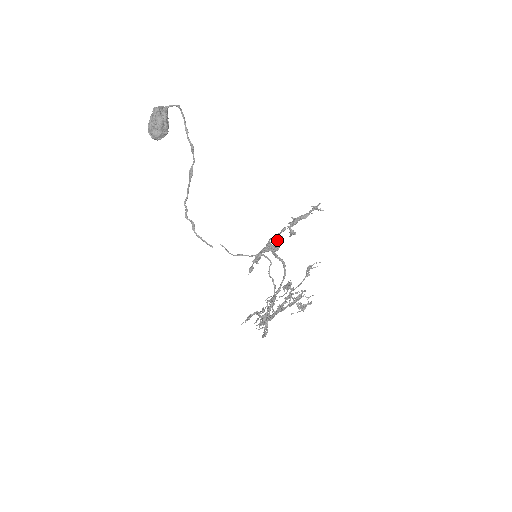
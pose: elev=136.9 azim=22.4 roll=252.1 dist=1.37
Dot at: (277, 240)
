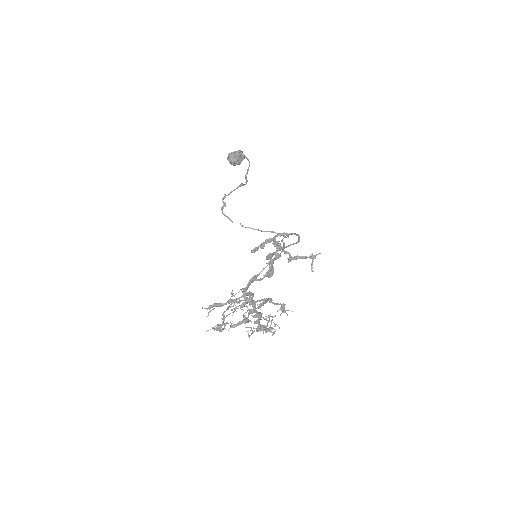
Dot at: occluded
